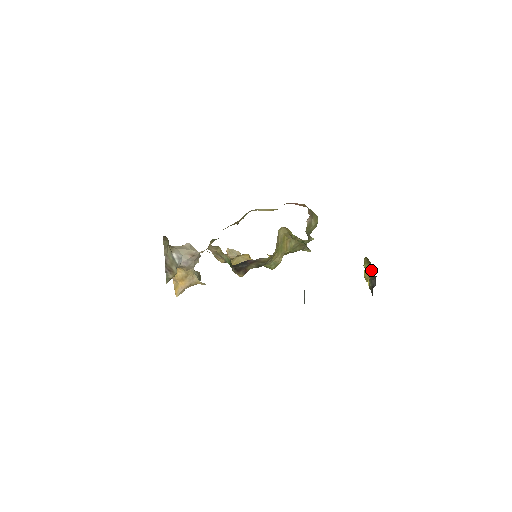
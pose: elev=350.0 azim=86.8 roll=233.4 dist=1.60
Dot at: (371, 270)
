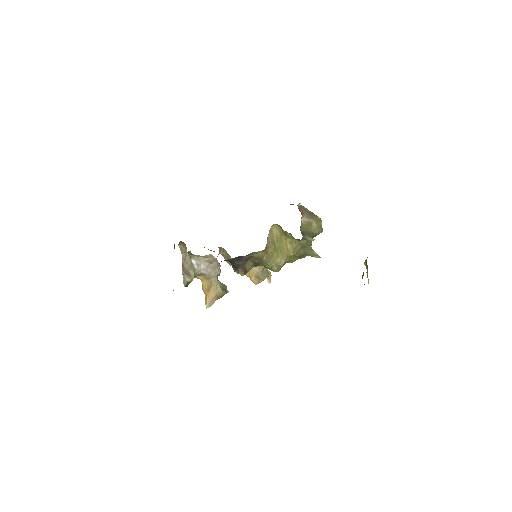
Dot at: occluded
